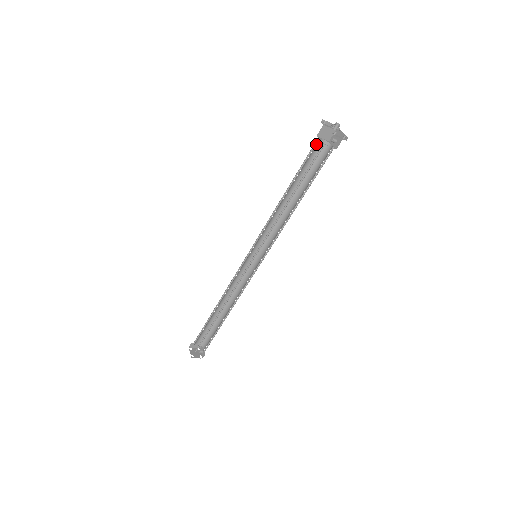
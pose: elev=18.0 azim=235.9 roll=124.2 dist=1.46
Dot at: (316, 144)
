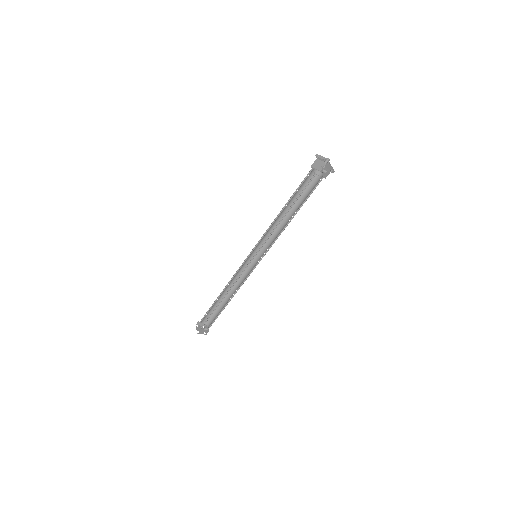
Dot at: (310, 173)
